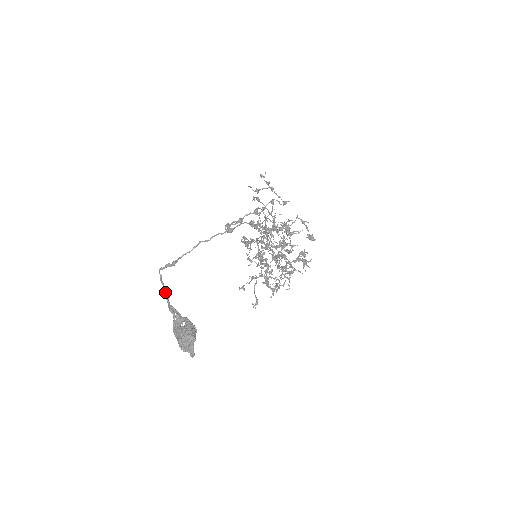
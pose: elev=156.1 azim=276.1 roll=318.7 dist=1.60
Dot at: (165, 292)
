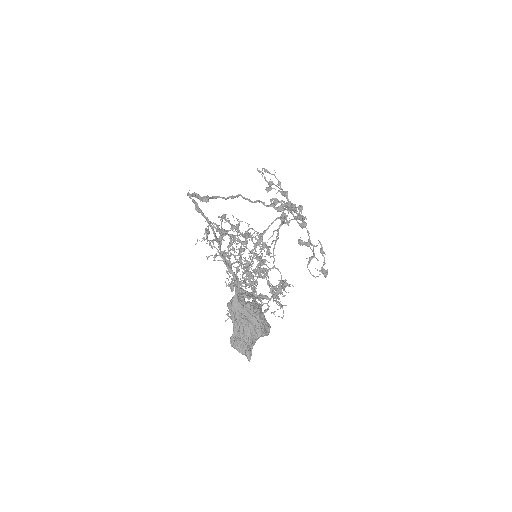
Dot at: (215, 233)
